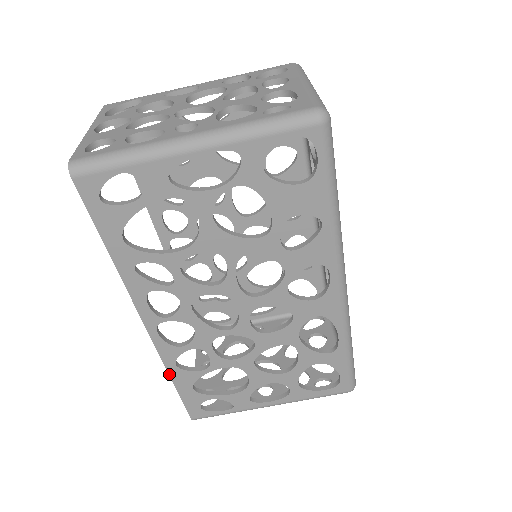
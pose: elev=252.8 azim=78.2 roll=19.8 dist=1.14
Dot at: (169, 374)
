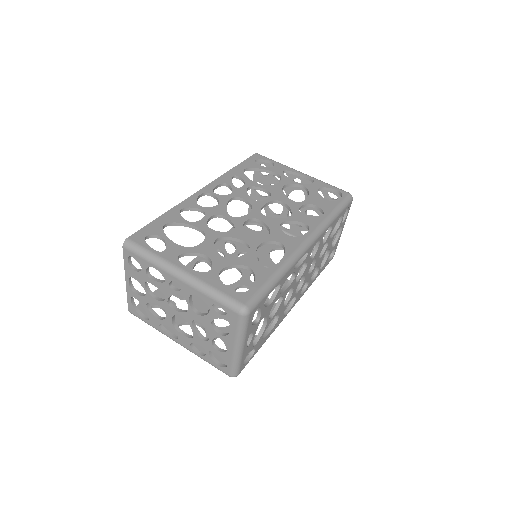
Dot at: (170, 210)
